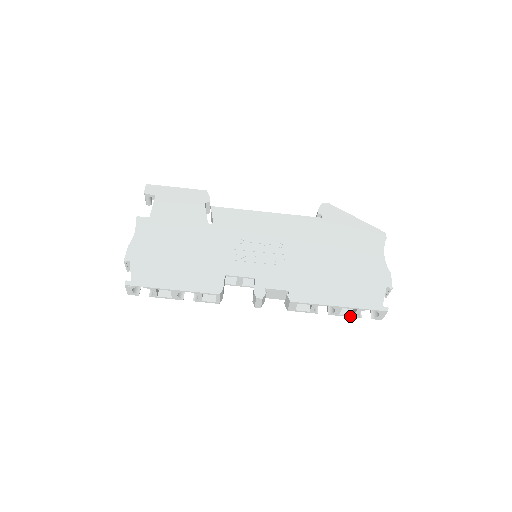
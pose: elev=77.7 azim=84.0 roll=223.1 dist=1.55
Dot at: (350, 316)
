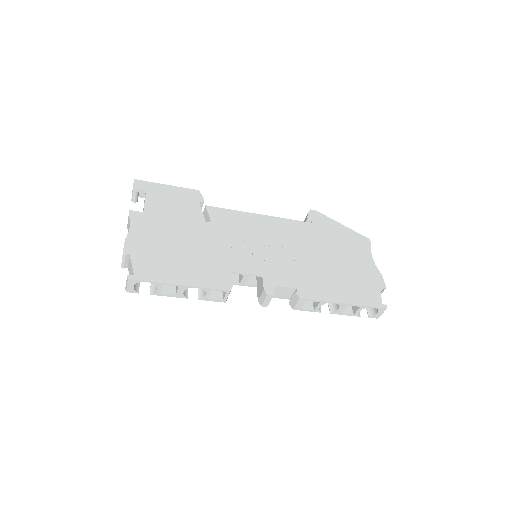
Dot at: (350, 315)
